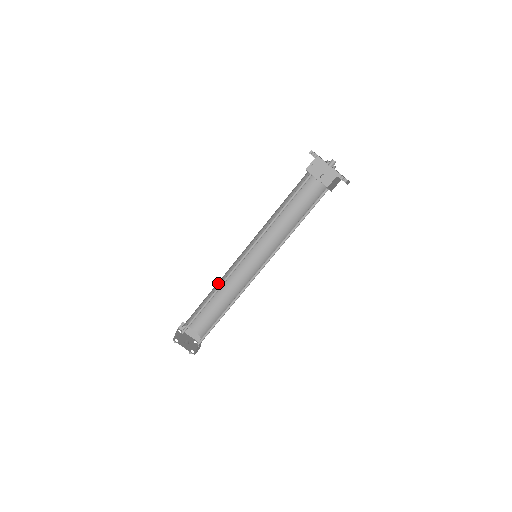
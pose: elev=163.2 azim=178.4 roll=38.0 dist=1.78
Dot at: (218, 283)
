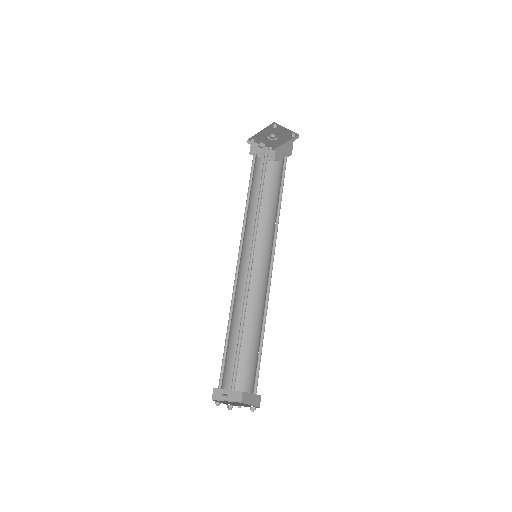
Dot at: (247, 315)
